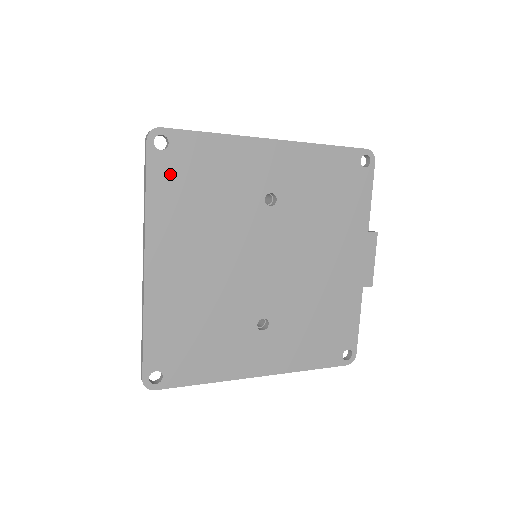
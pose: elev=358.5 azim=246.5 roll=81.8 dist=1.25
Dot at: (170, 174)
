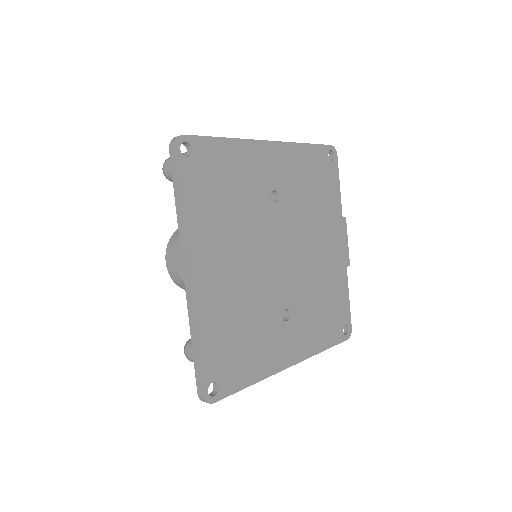
Dot at: (197, 180)
